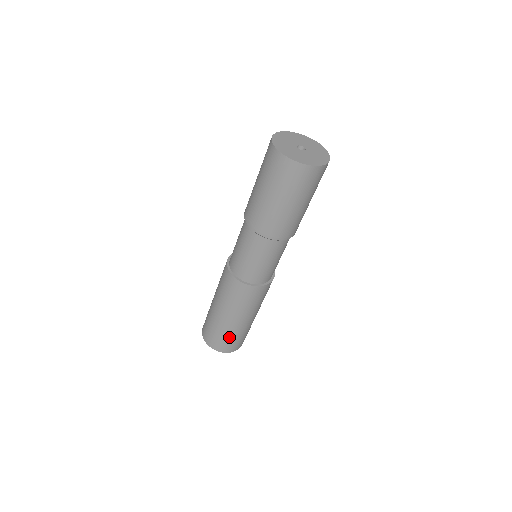
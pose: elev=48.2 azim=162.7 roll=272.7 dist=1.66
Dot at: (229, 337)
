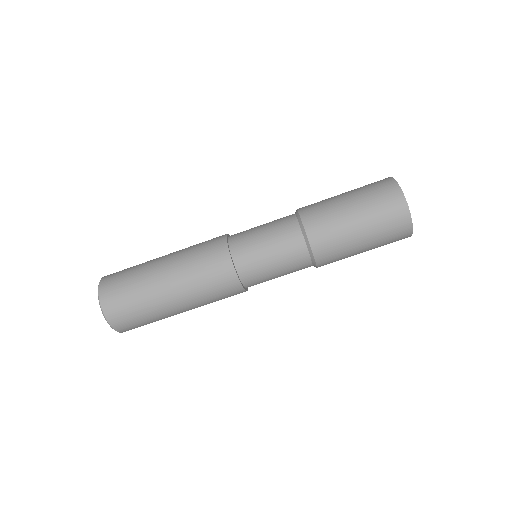
Dot at: (135, 298)
